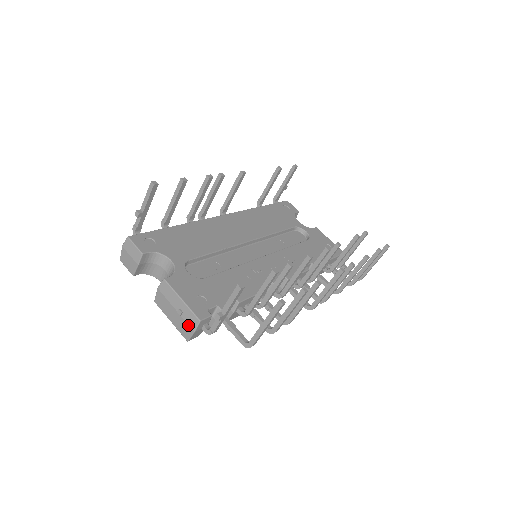
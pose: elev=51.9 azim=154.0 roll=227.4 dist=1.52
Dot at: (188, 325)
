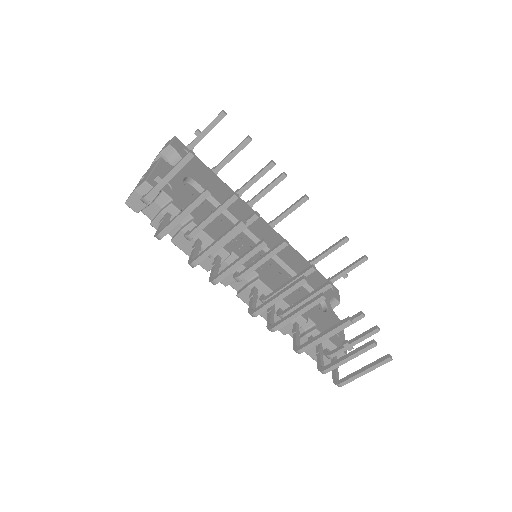
Dot at: (137, 186)
